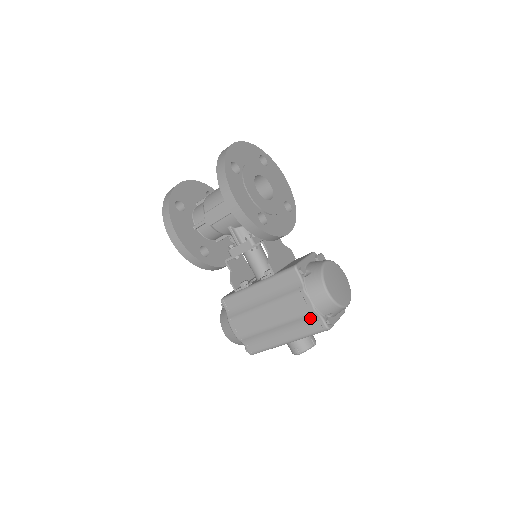
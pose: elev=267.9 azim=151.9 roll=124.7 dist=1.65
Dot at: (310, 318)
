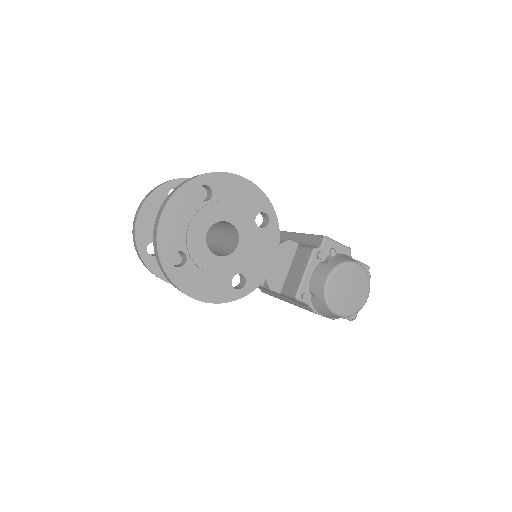
Dot at: occluded
